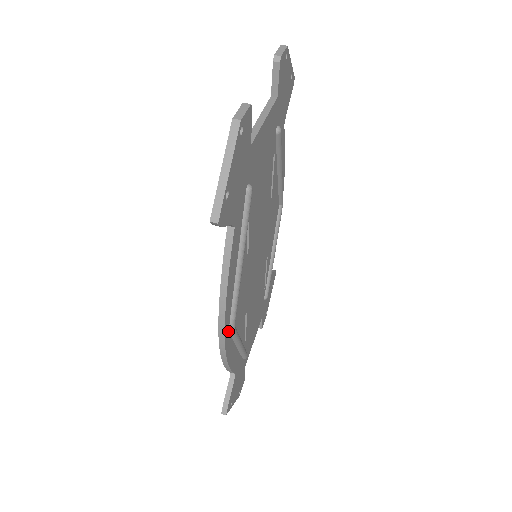
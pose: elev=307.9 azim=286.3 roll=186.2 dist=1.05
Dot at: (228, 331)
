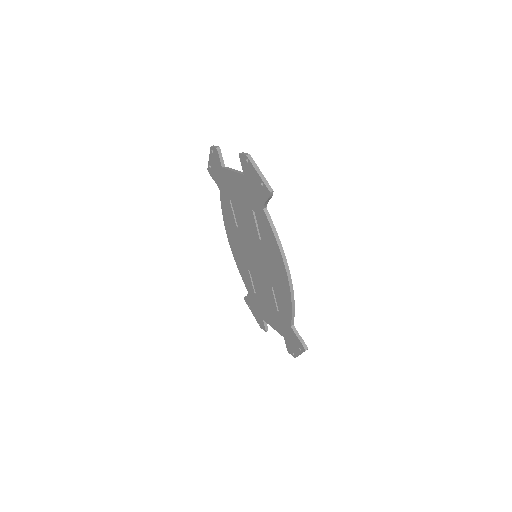
Dot at: occluded
